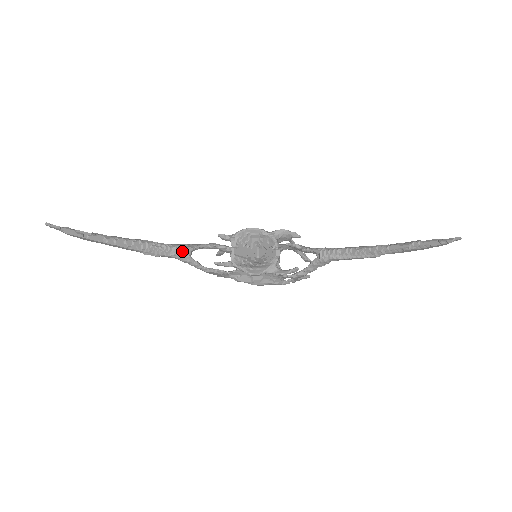
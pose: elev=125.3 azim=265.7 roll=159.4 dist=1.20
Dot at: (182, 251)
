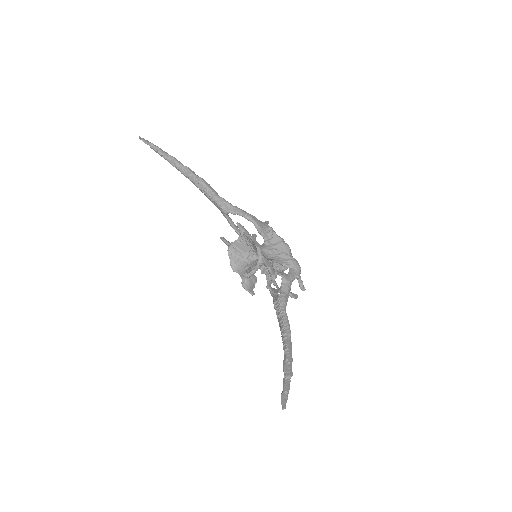
Dot at: (221, 208)
